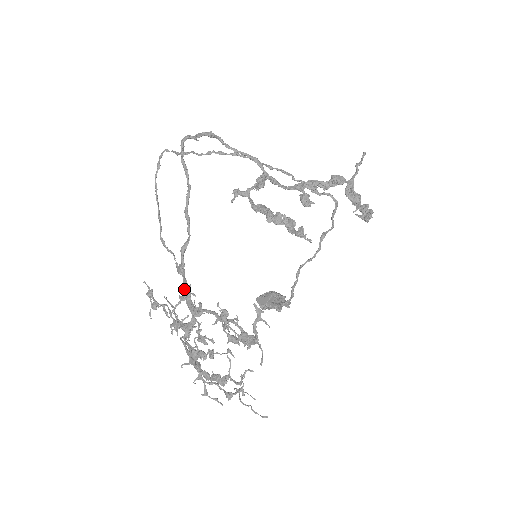
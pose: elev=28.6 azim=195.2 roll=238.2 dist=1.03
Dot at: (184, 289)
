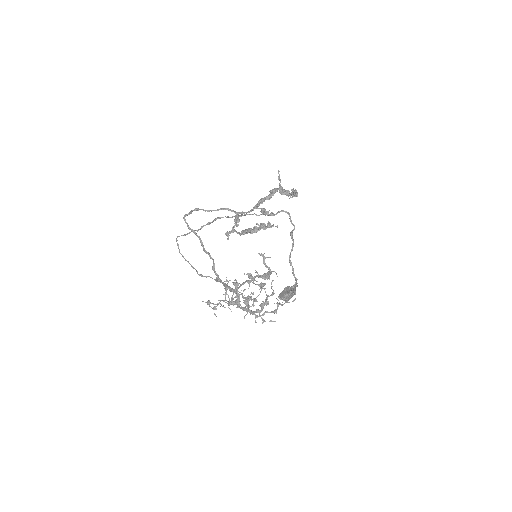
Dot at: occluded
